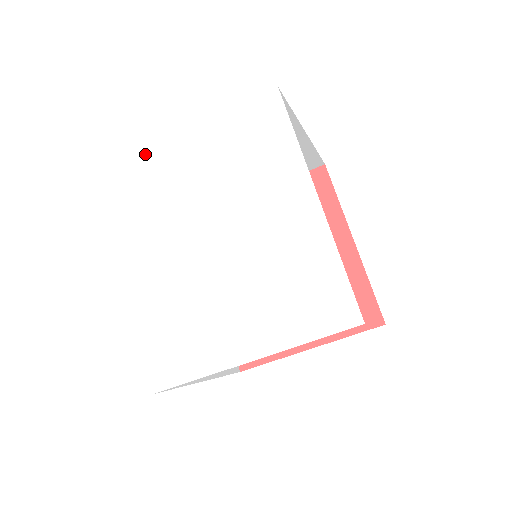
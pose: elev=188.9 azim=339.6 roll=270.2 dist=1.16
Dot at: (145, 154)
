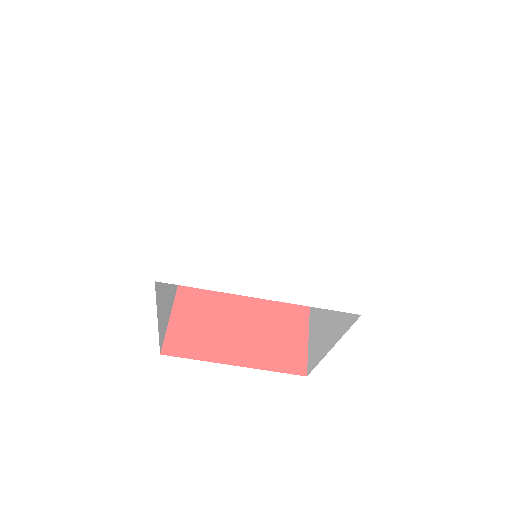
Dot at: (241, 128)
